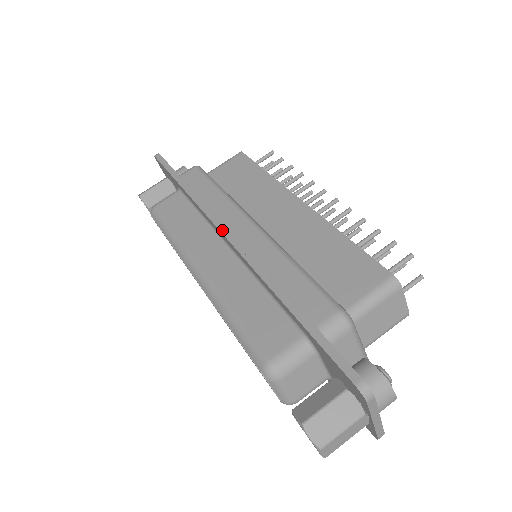
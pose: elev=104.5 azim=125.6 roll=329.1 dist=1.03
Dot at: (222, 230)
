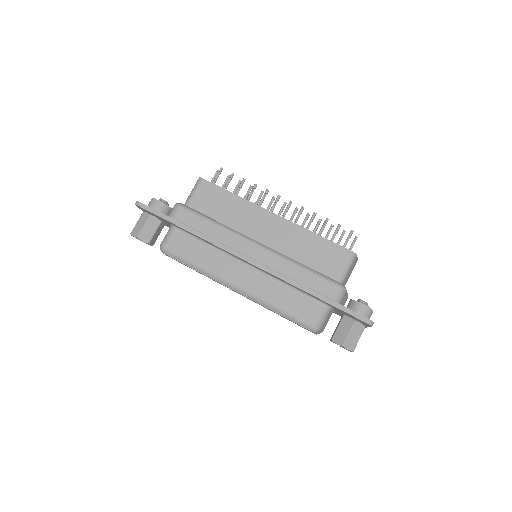
Dot at: (242, 258)
